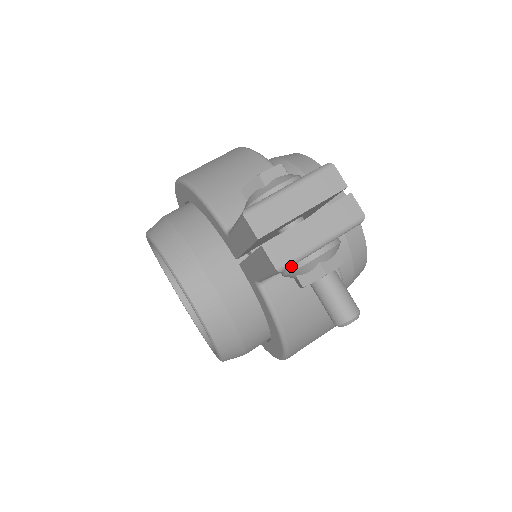
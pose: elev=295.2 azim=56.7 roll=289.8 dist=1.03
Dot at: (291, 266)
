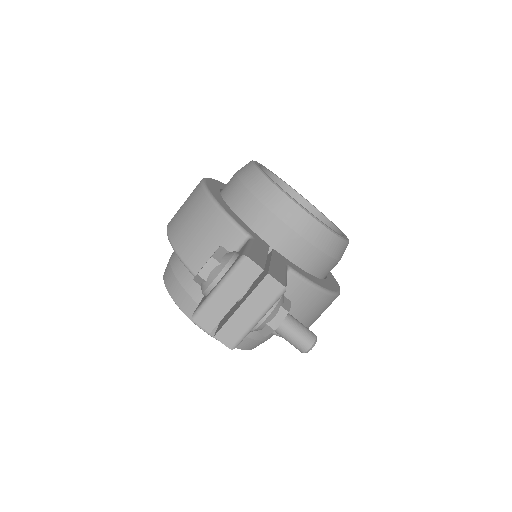
Dot at: occluded
